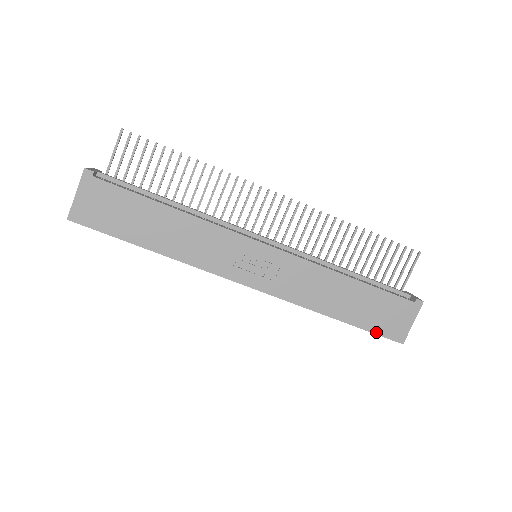
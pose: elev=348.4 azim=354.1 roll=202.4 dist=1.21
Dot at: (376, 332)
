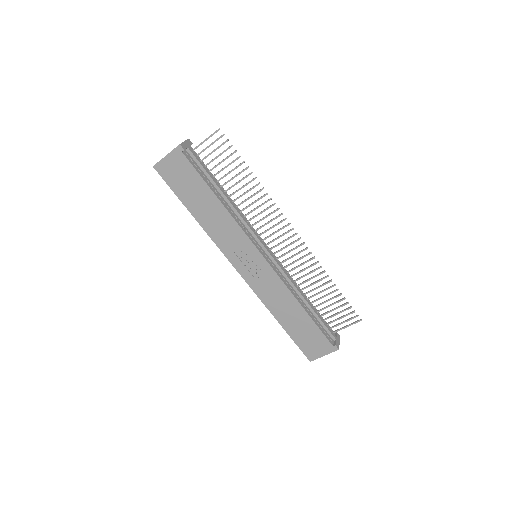
Dot at: (298, 345)
